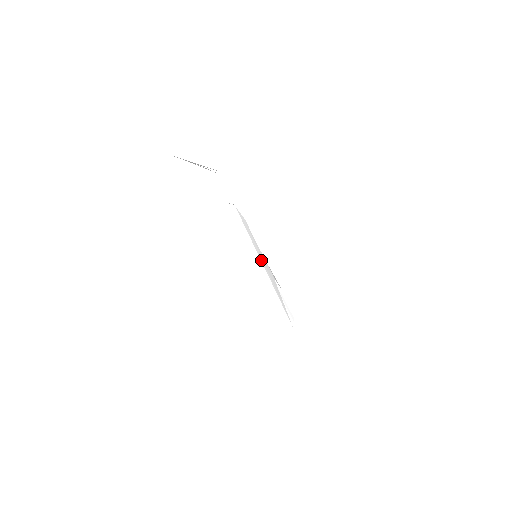
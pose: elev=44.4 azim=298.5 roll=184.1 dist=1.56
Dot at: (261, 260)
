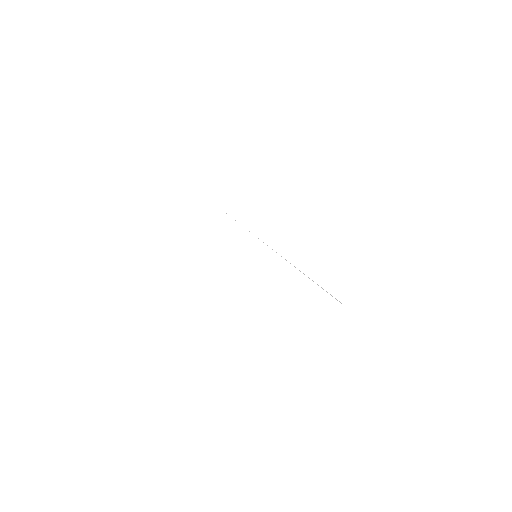
Dot at: occluded
